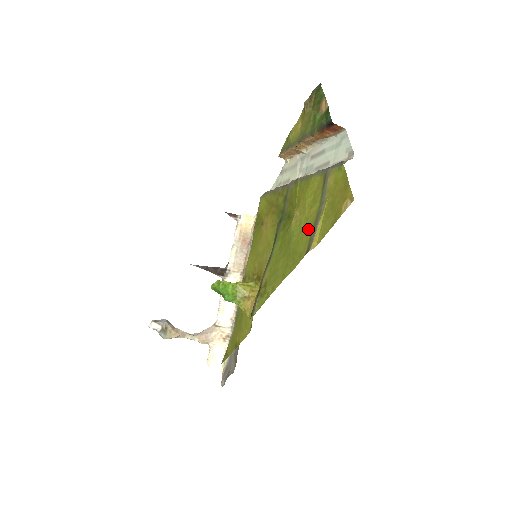
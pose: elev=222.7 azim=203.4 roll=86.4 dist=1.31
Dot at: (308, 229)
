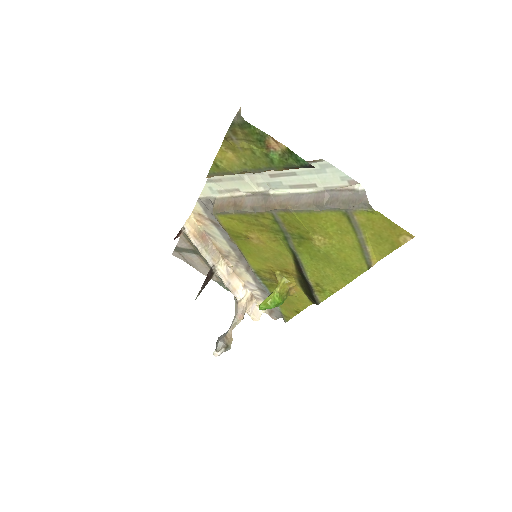
Dot at: (353, 251)
